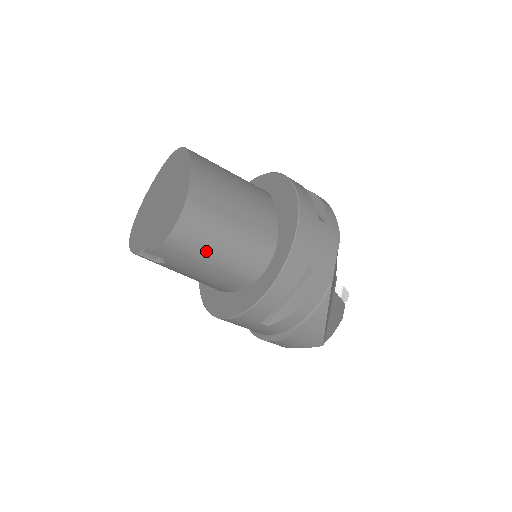
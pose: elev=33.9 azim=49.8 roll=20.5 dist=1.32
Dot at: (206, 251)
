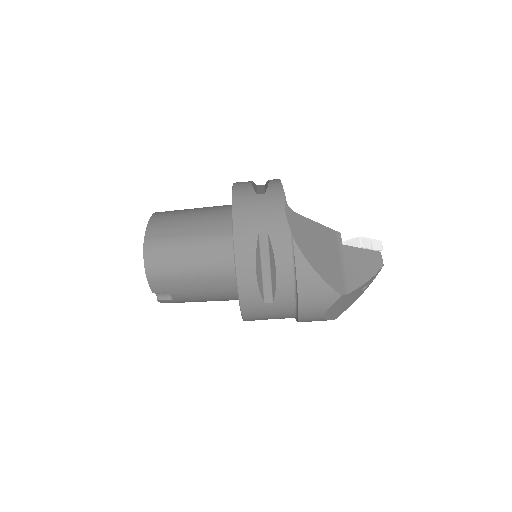
Dot at: (179, 268)
